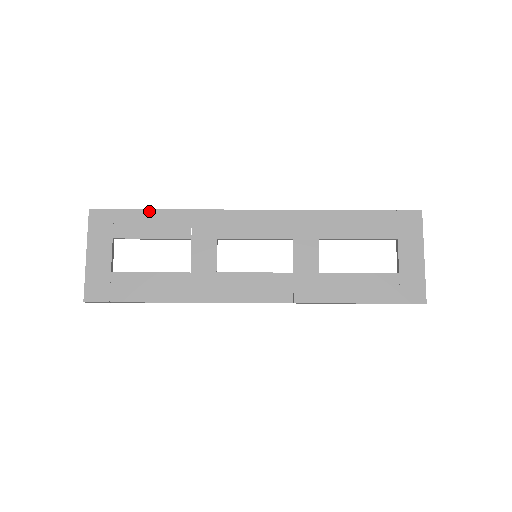
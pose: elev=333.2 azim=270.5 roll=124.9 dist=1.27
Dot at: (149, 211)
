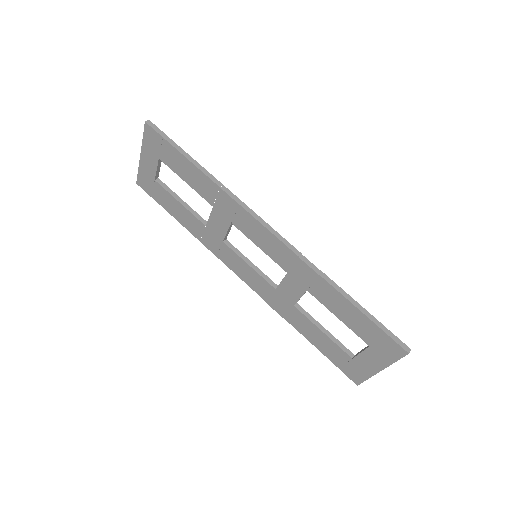
Dot at: (188, 161)
